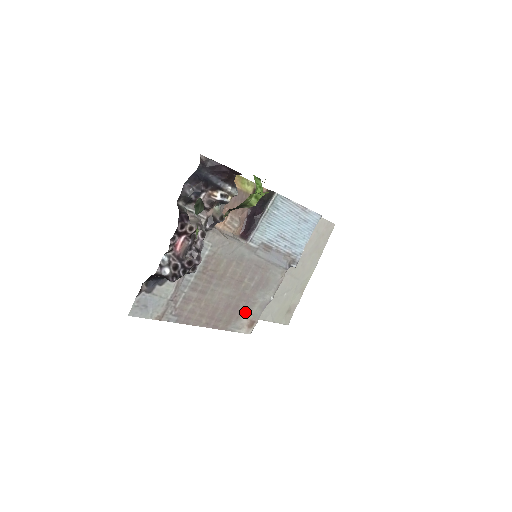
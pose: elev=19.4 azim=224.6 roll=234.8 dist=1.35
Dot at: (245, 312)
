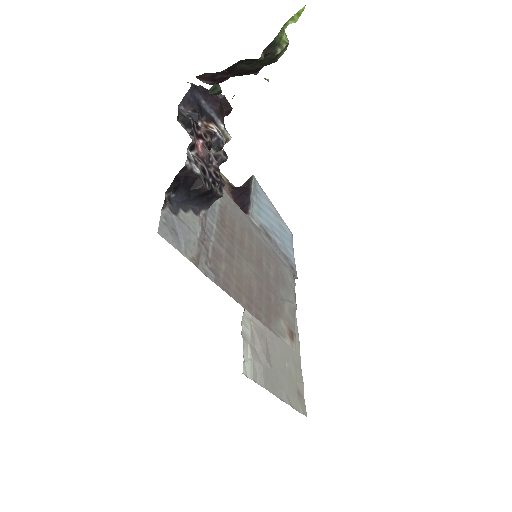
Dot at: (279, 312)
